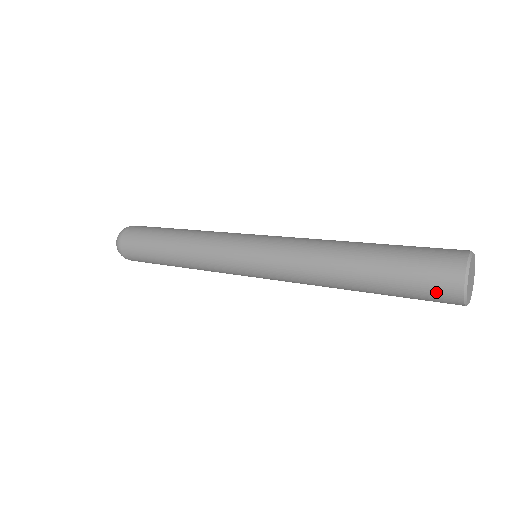
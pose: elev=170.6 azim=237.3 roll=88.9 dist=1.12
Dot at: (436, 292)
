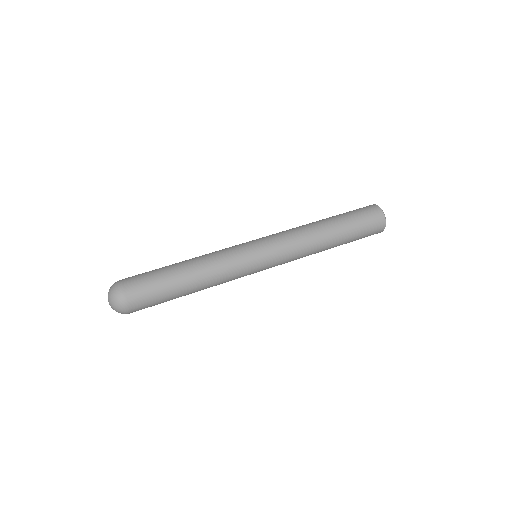
Dot at: (374, 224)
